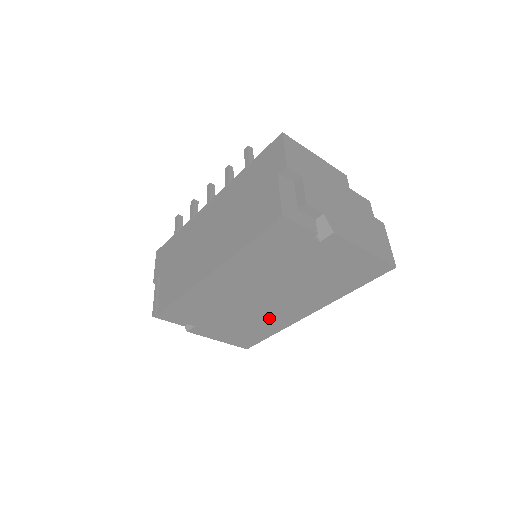
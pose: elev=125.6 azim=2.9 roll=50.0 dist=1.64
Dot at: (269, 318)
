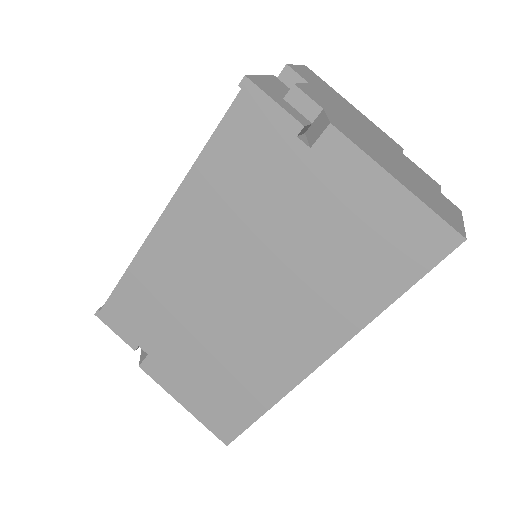
Dot at: (253, 359)
